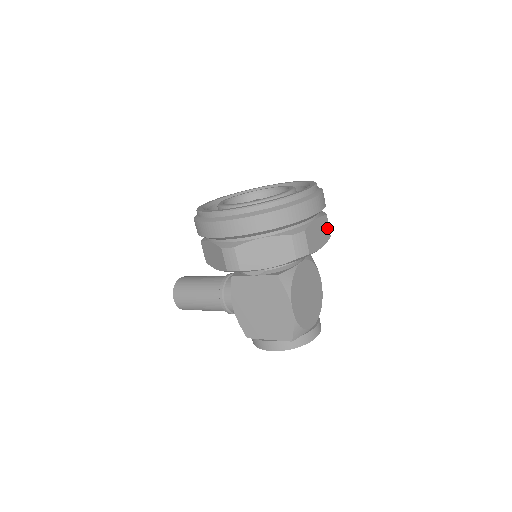
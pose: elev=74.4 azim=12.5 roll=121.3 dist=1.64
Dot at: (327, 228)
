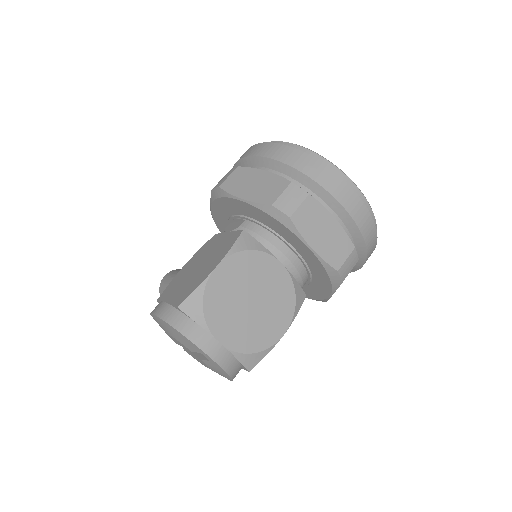
Dot at: (342, 256)
